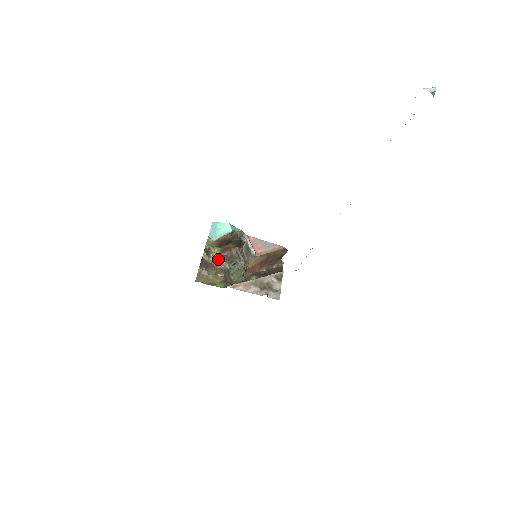
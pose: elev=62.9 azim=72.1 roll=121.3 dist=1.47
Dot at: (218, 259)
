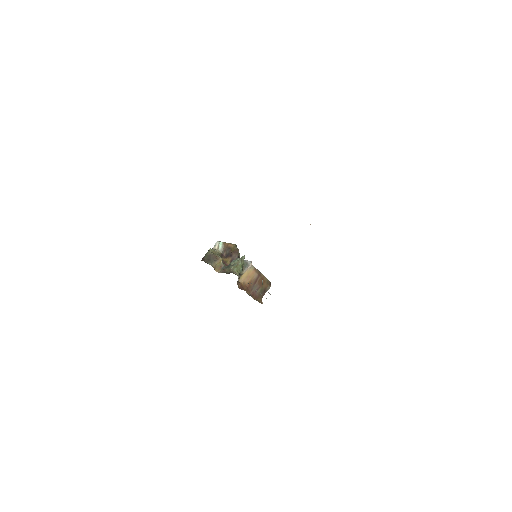
Dot at: occluded
